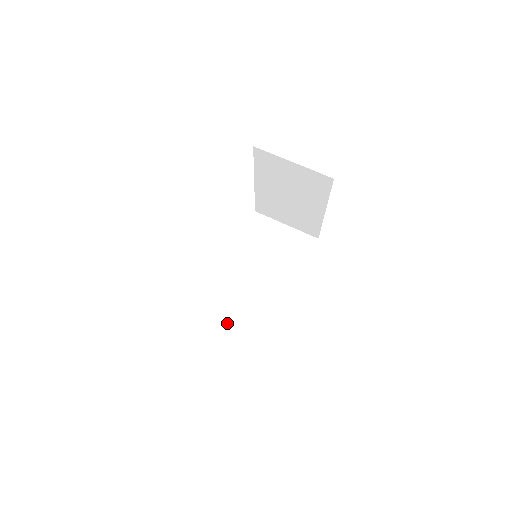
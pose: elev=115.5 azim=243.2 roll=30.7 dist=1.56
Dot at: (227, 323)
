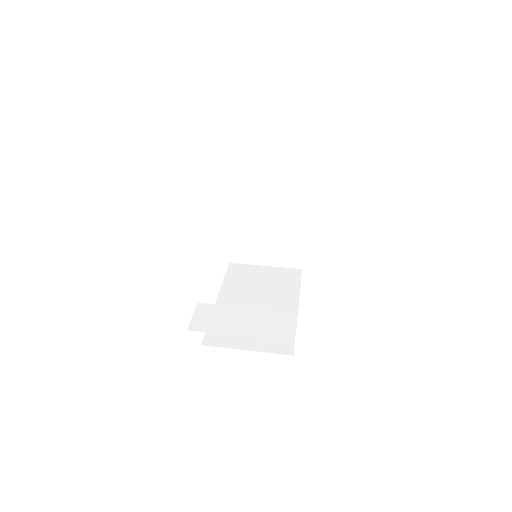
Dot at: (247, 322)
